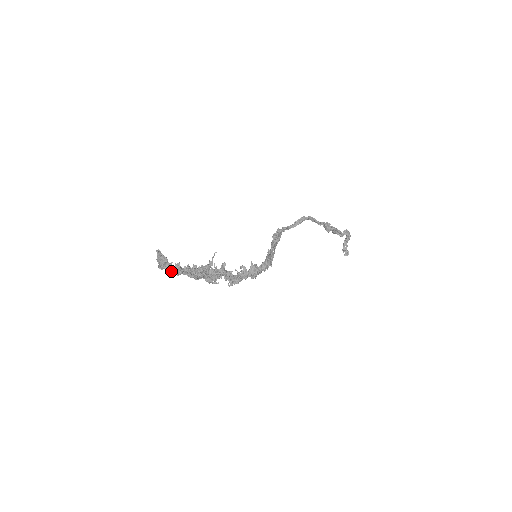
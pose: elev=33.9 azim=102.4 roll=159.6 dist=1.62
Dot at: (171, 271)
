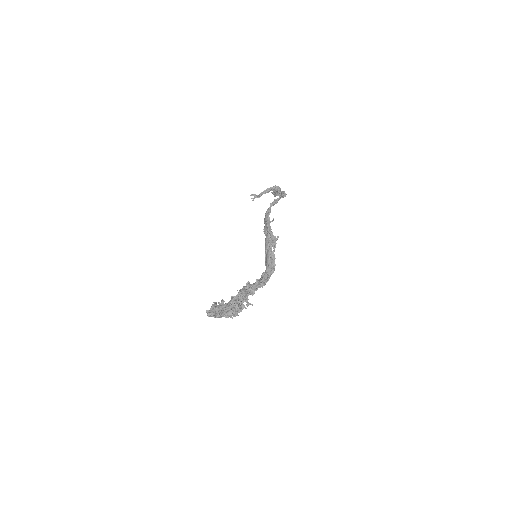
Dot at: occluded
